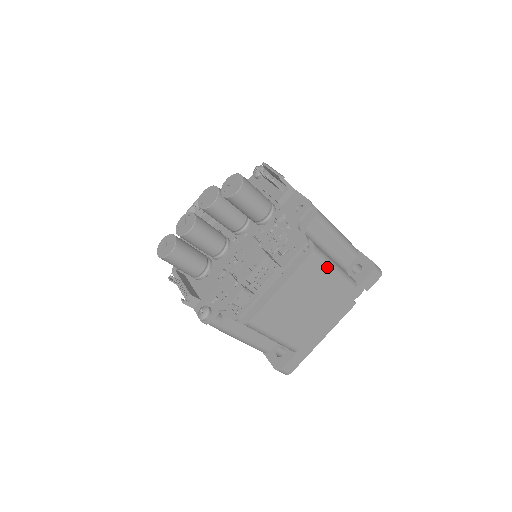
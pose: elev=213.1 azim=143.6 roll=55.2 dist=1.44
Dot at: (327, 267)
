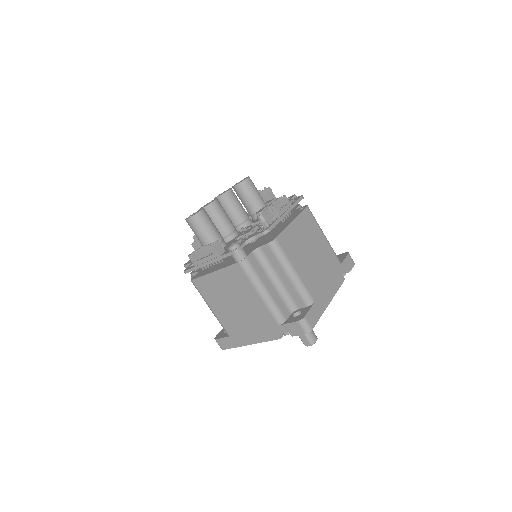
Dot at: (318, 227)
